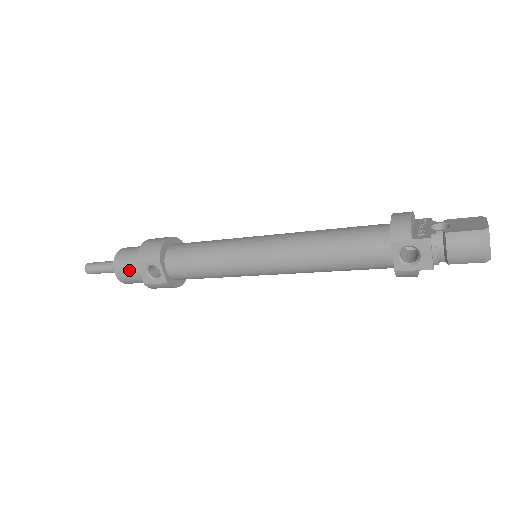
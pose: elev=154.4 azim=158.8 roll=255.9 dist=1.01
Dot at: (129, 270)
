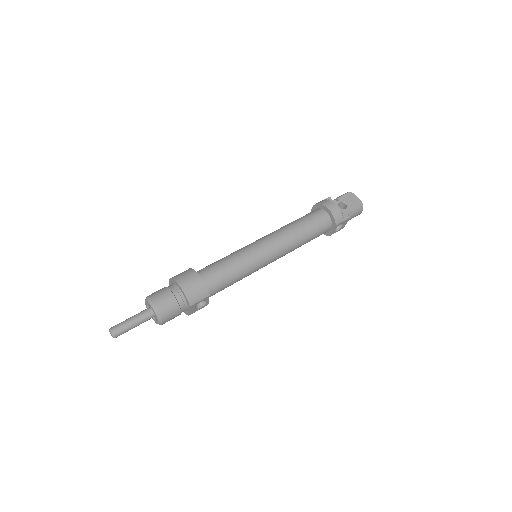
Dot at: (177, 314)
